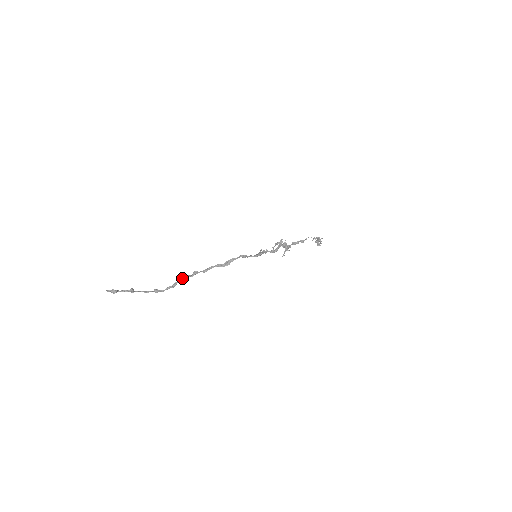
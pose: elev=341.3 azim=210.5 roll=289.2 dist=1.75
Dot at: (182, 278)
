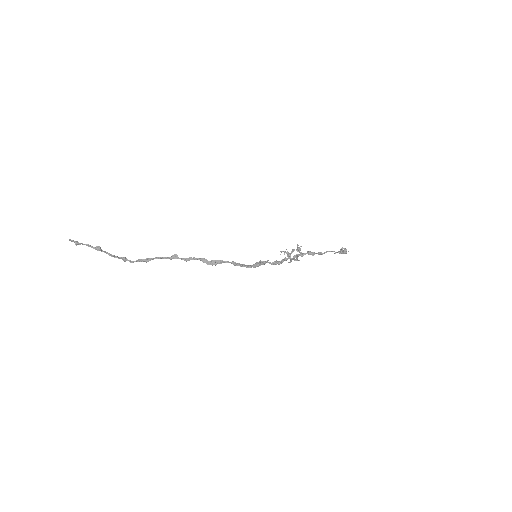
Dot at: (158, 257)
